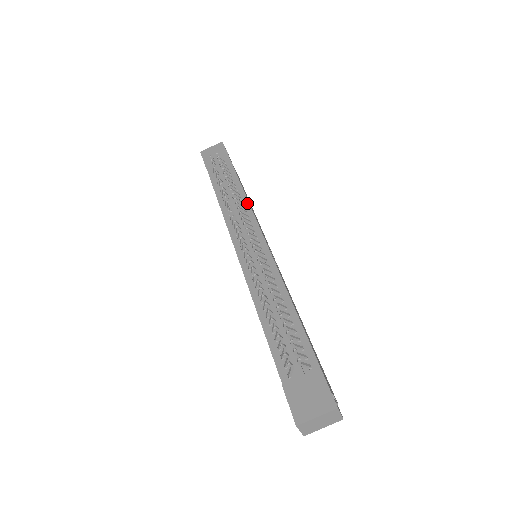
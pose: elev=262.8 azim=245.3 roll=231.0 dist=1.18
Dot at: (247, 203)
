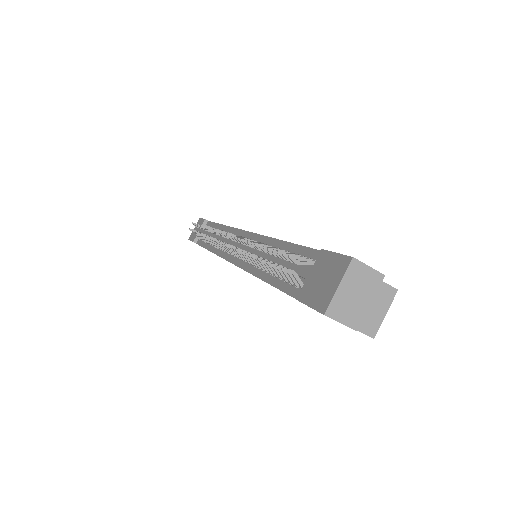
Dot at: (227, 228)
